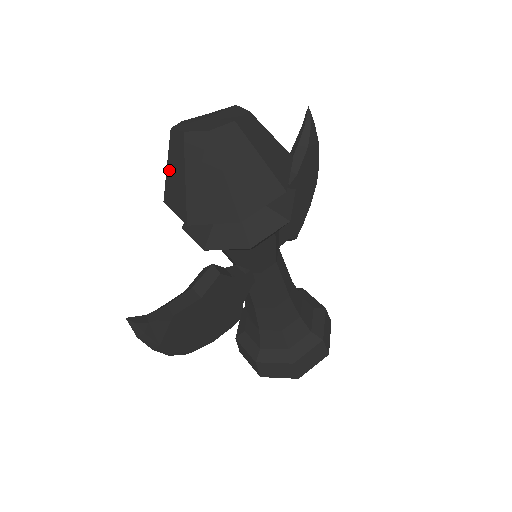
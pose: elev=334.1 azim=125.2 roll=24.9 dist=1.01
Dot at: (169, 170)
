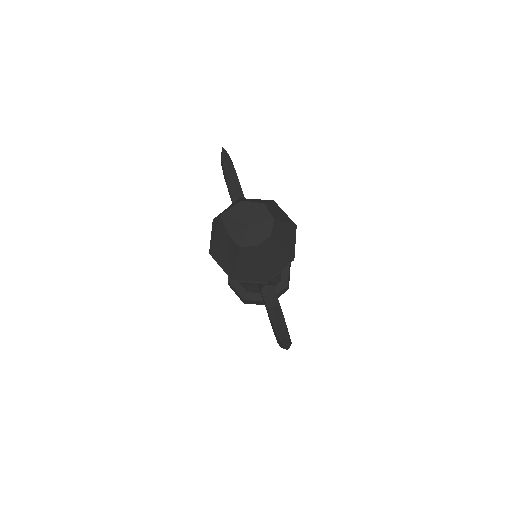
Dot at: (239, 265)
